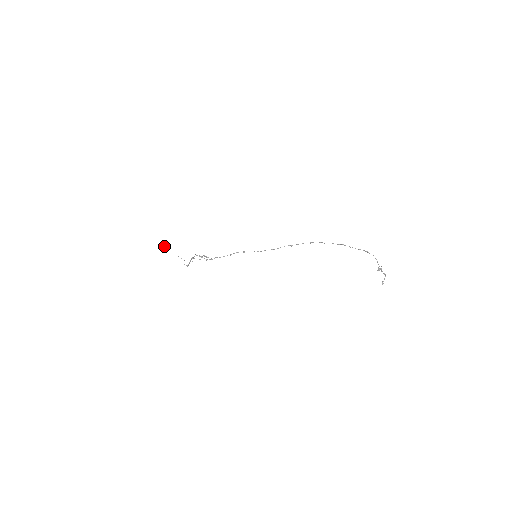
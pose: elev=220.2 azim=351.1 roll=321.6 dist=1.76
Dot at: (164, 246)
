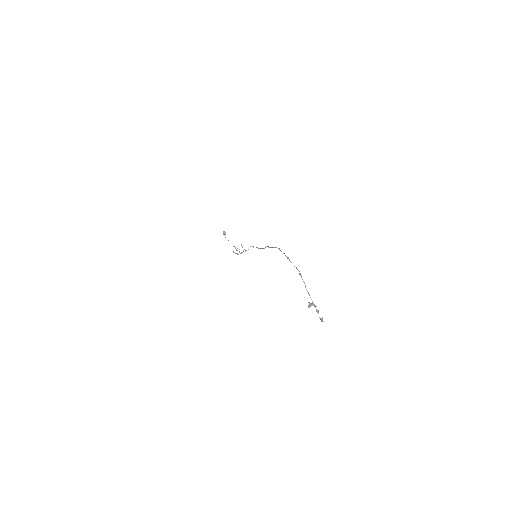
Dot at: (223, 234)
